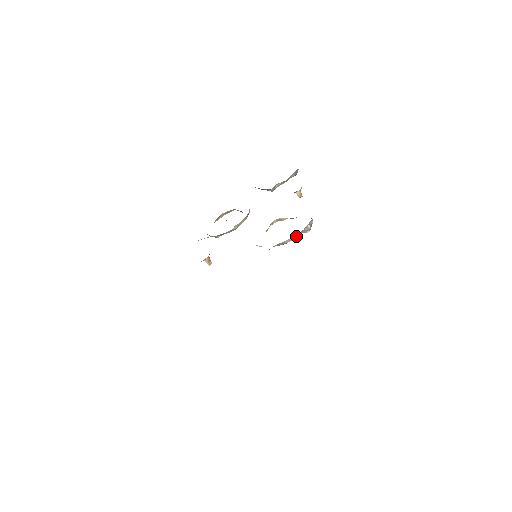
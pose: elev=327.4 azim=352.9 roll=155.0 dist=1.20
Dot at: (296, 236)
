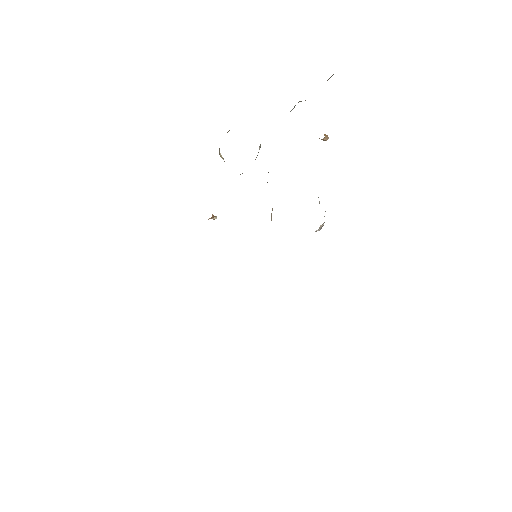
Dot at: occluded
